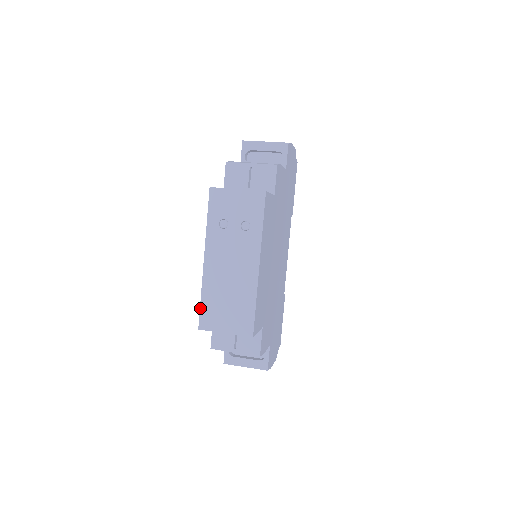
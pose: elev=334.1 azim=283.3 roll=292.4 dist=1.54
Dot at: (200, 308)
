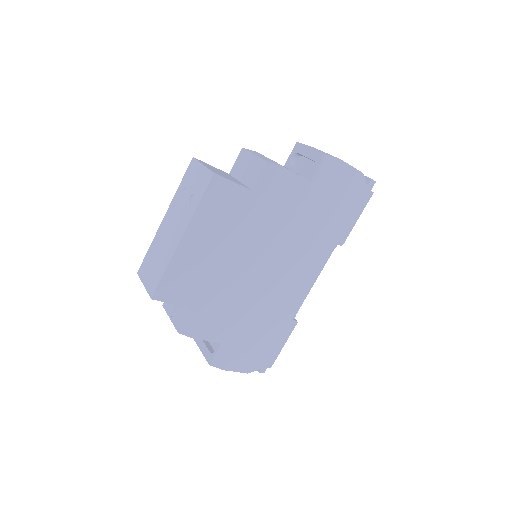
Dot at: (145, 256)
